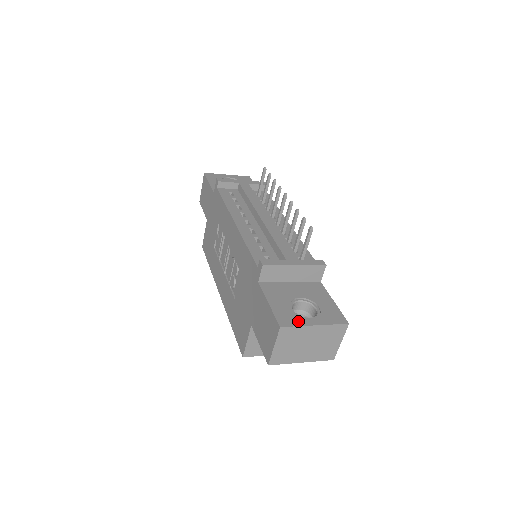
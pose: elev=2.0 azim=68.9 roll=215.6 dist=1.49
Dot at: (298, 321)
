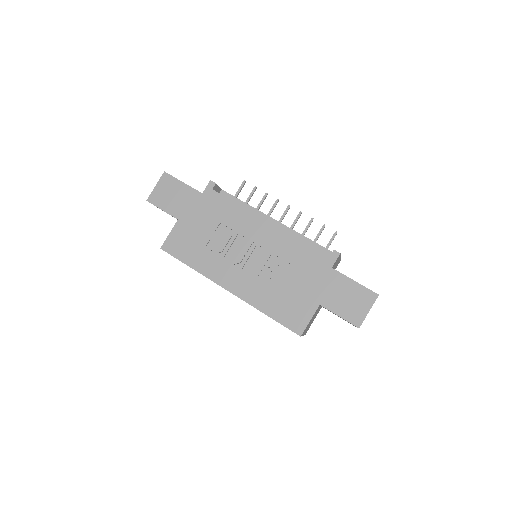
Dot at: occluded
